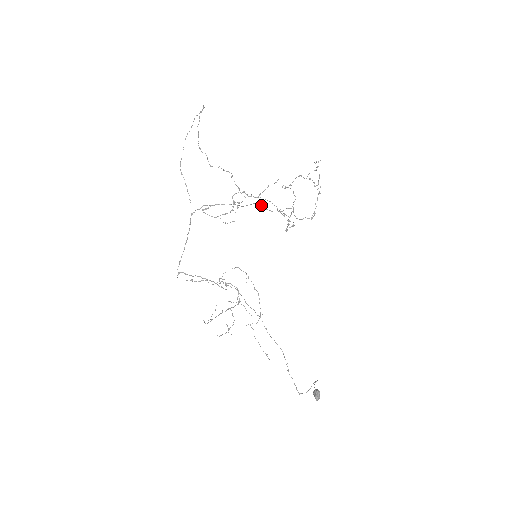
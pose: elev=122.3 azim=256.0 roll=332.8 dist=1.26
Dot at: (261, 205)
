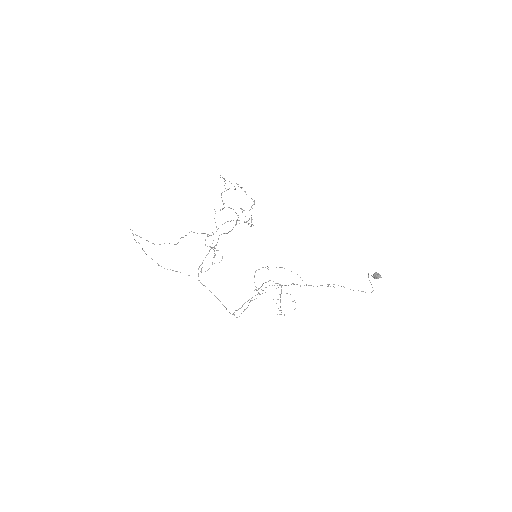
Dot at: (223, 233)
